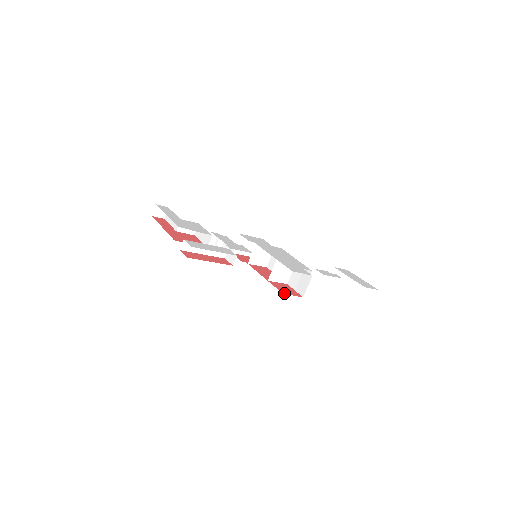
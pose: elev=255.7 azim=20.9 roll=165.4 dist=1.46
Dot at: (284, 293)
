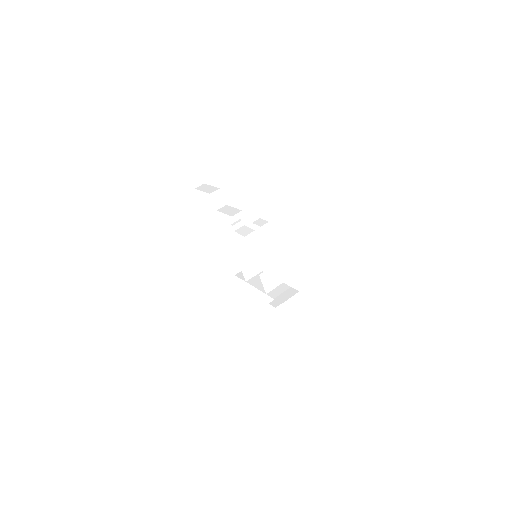
Dot at: occluded
